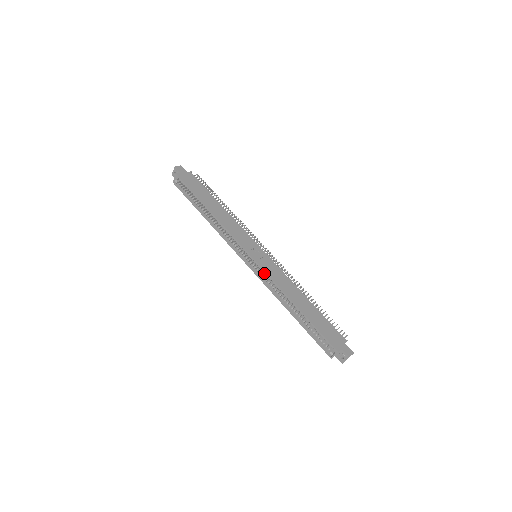
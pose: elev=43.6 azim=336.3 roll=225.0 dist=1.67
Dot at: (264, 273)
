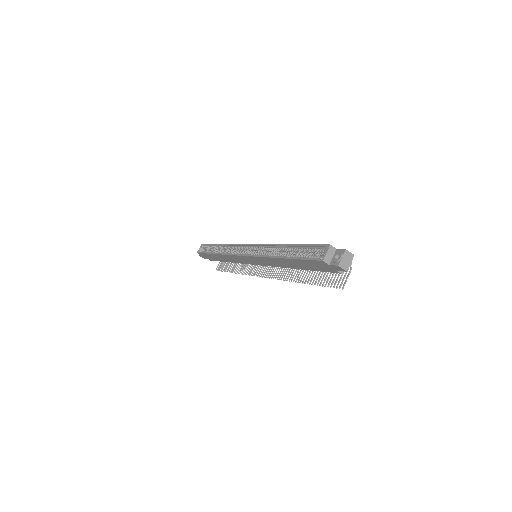
Dot at: (259, 249)
